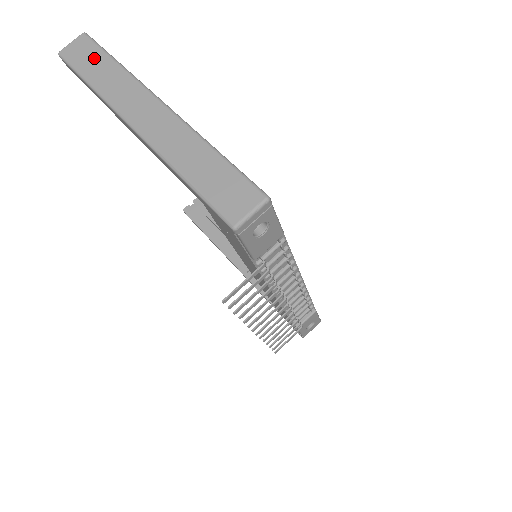
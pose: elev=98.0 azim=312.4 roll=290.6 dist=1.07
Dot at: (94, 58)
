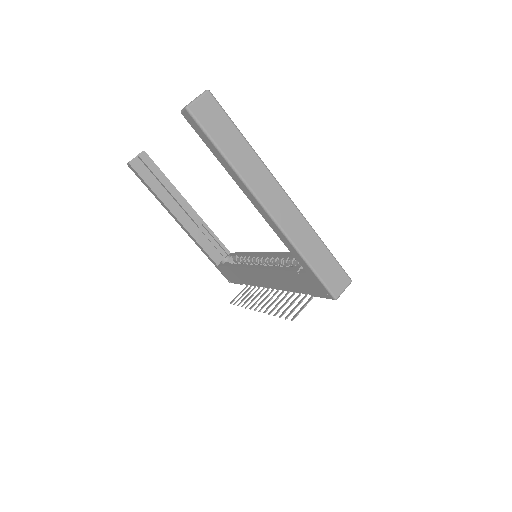
Dot at: (226, 129)
